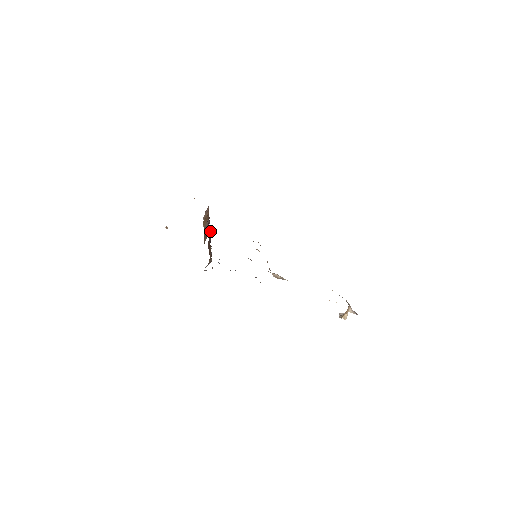
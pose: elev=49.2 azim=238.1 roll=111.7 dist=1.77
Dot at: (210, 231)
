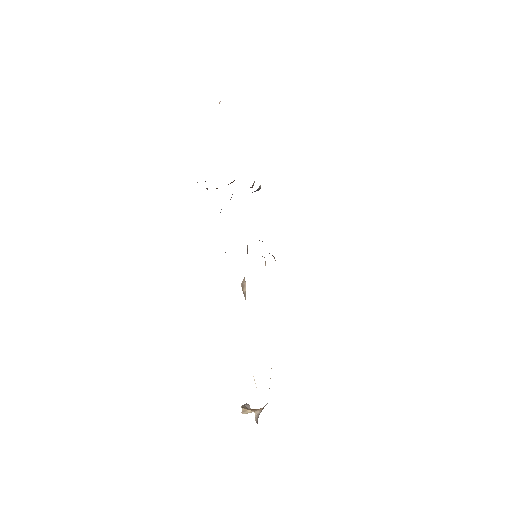
Dot at: occluded
